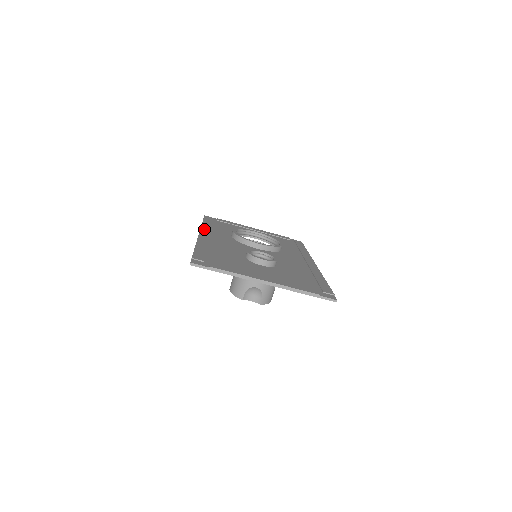
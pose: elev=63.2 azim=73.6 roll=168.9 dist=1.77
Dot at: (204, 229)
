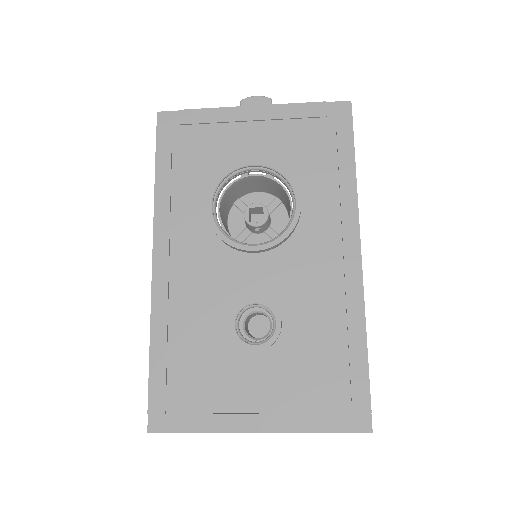
Dot at: (159, 225)
